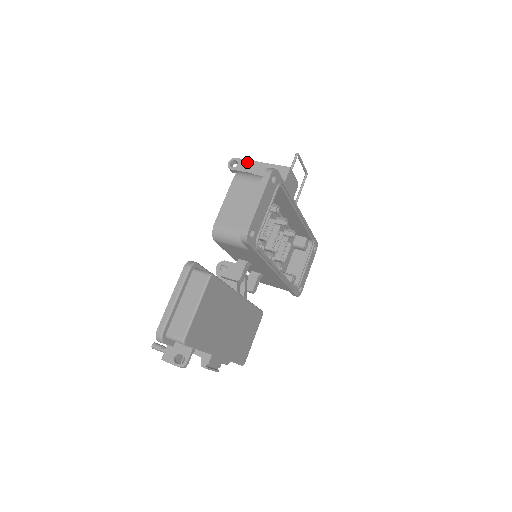
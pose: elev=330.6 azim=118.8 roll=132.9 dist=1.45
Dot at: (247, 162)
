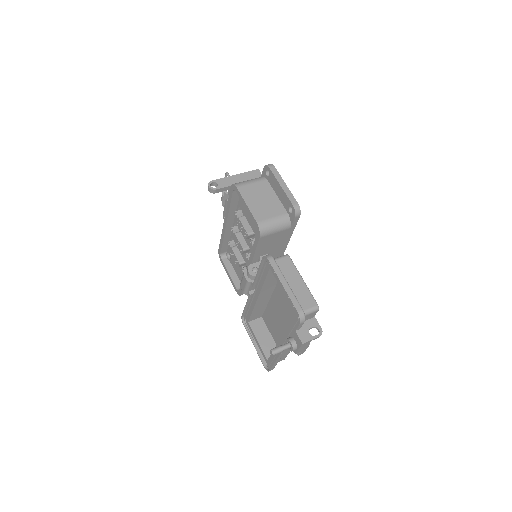
Dot at: (224, 179)
